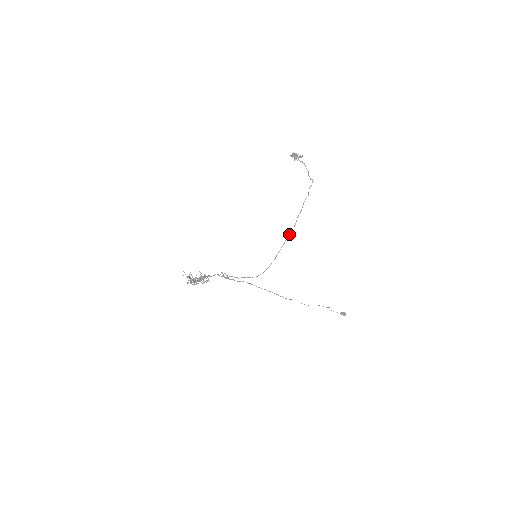
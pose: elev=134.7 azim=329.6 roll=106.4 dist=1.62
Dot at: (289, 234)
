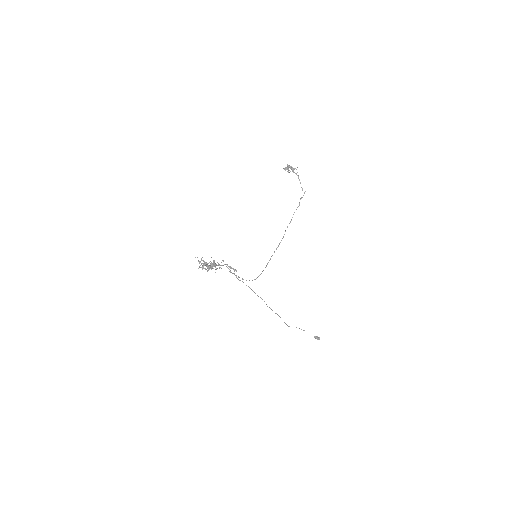
Dot at: (279, 244)
